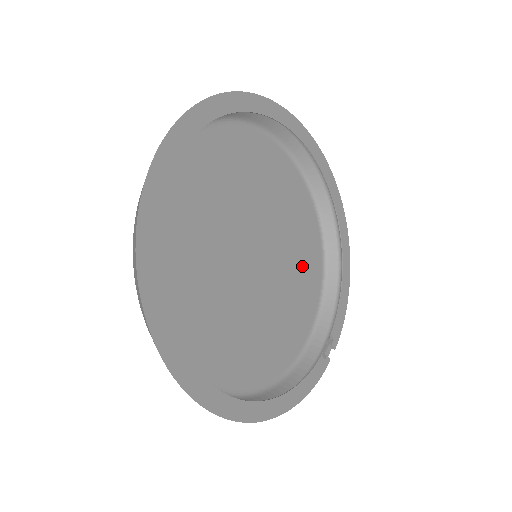
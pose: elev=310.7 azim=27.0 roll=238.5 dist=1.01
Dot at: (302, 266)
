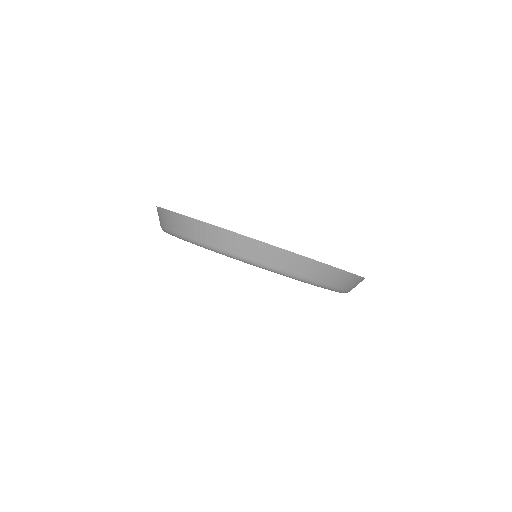
Dot at: occluded
